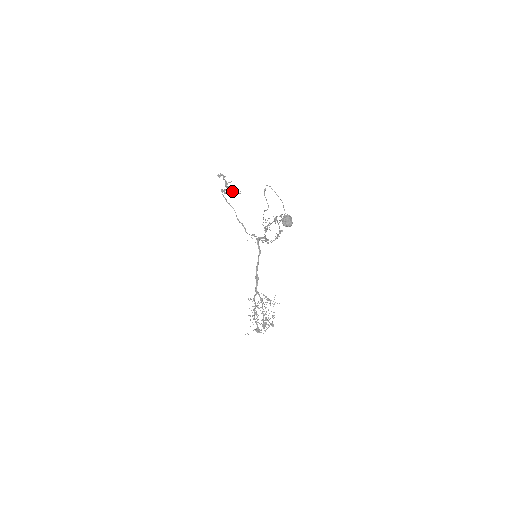
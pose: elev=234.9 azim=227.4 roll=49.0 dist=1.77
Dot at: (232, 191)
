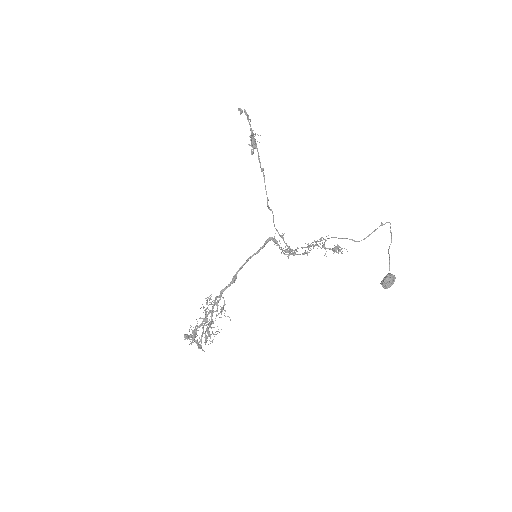
Dot at: occluded
